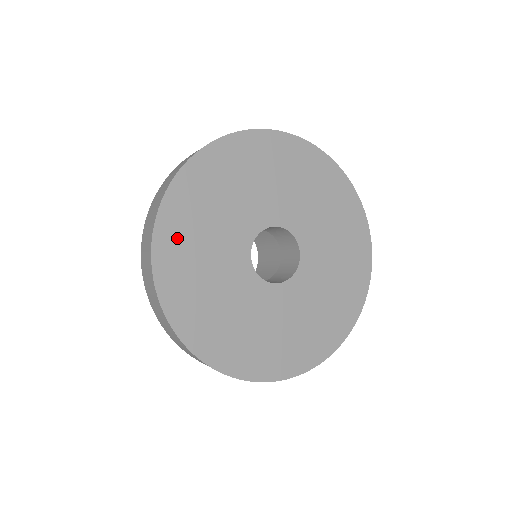
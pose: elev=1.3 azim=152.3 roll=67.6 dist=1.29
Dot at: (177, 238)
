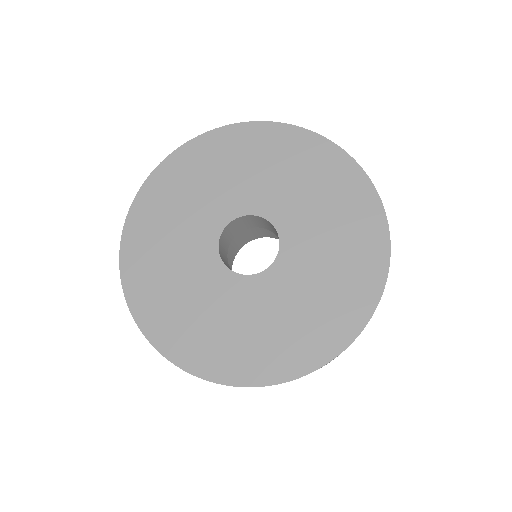
Dot at: (153, 304)
